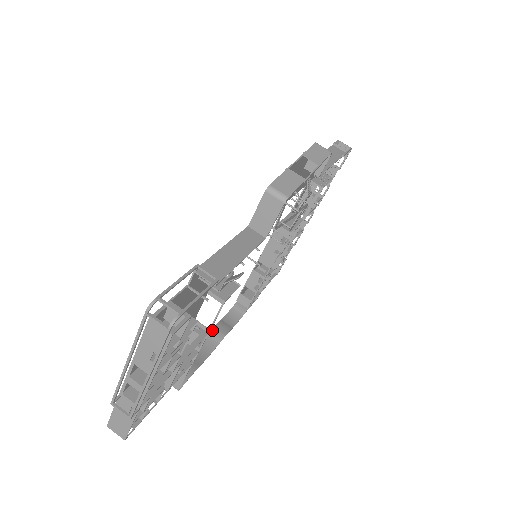
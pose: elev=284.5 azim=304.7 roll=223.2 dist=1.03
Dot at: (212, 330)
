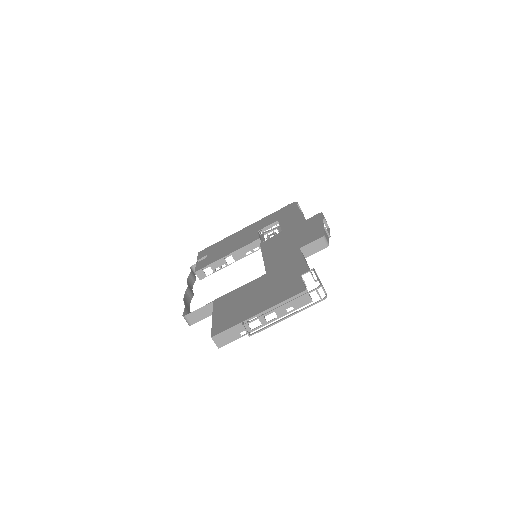
Dot at: (188, 289)
